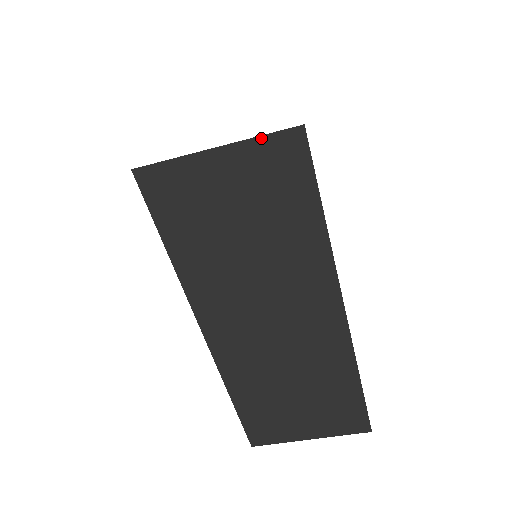
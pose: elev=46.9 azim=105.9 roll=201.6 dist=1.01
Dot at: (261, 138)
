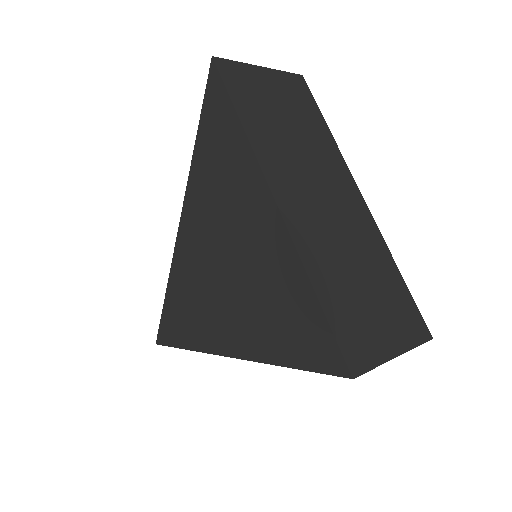
Dot at: (415, 347)
